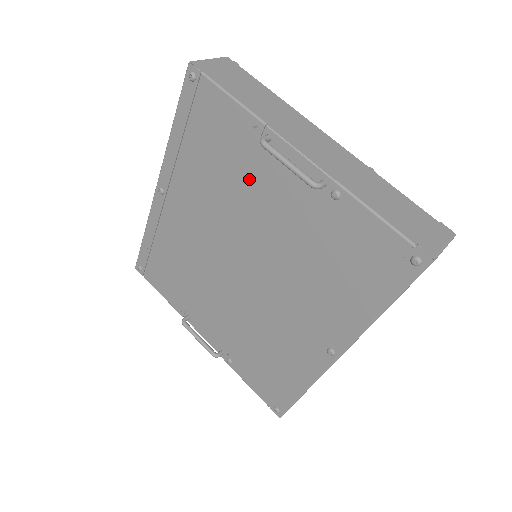
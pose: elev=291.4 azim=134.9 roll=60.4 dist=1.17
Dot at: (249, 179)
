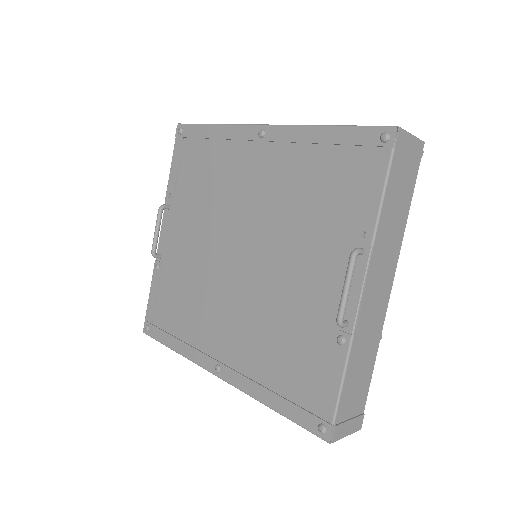
Dot at: (317, 240)
